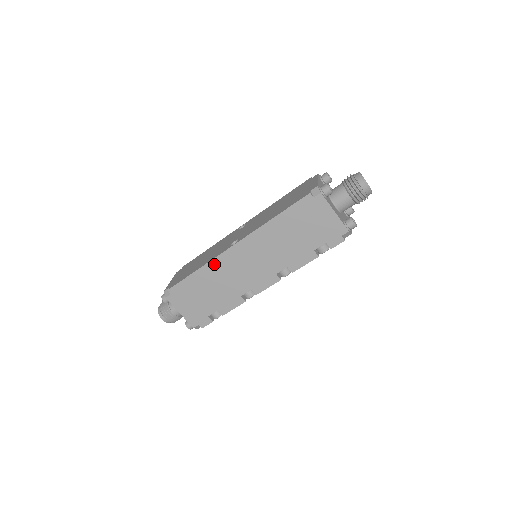
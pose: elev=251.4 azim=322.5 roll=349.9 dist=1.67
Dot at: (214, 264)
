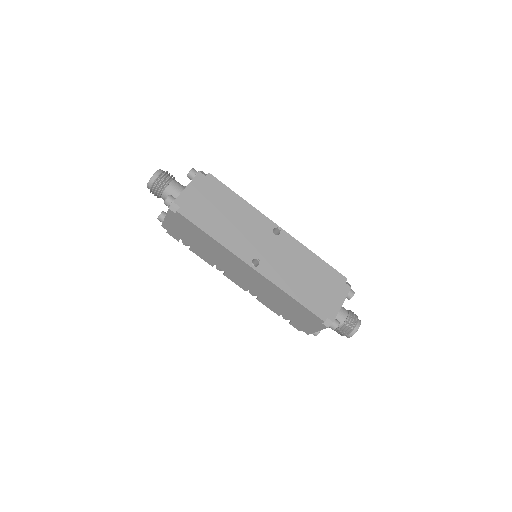
Dot at: (227, 251)
